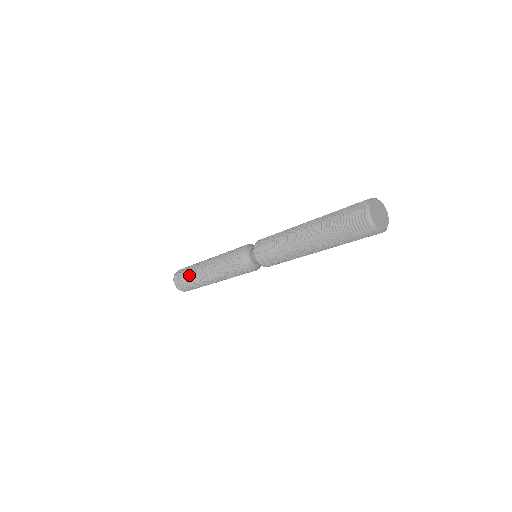
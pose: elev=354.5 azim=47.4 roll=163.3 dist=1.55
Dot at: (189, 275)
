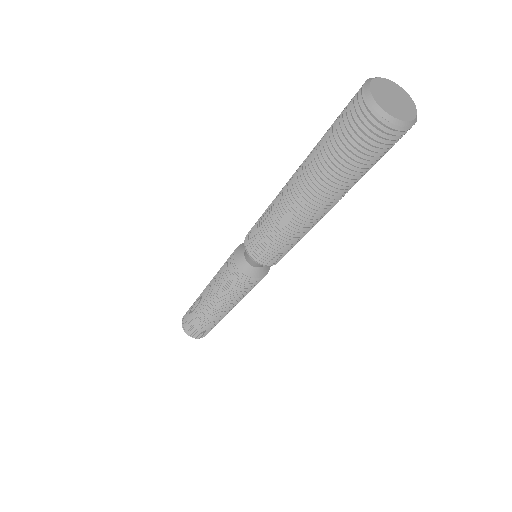
Dot at: (195, 318)
